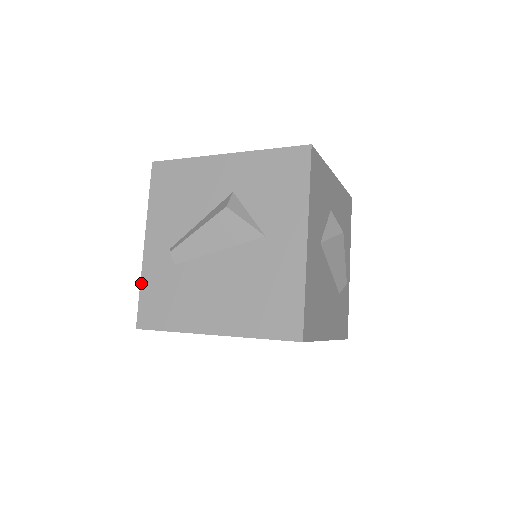
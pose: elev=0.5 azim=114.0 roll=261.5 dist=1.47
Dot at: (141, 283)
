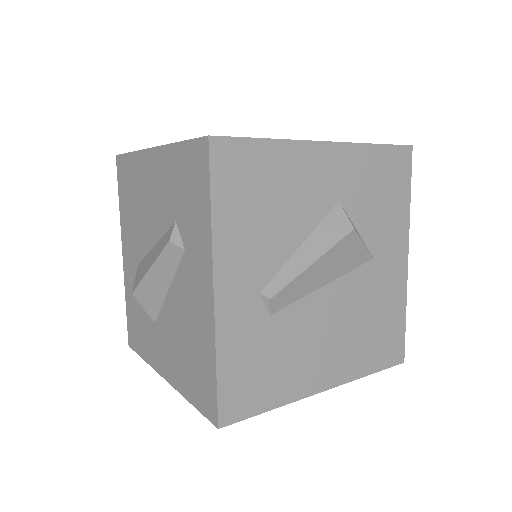
Dot at: (218, 357)
